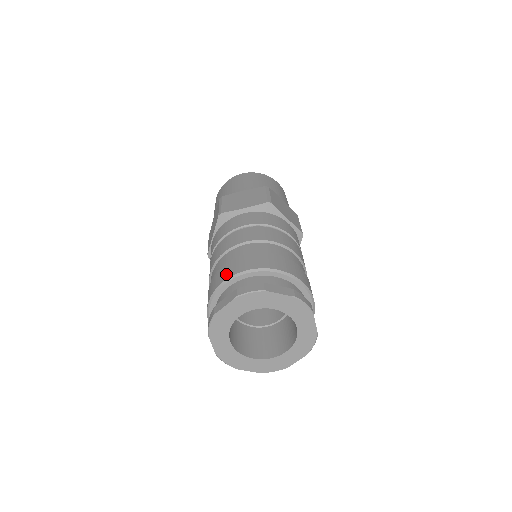
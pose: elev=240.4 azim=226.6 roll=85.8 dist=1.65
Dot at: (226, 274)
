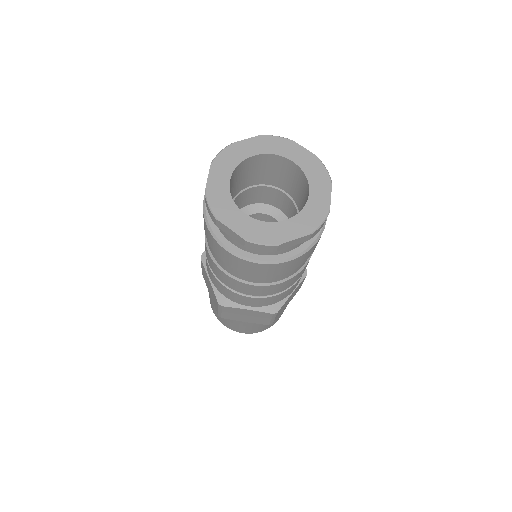
Dot at: occluded
